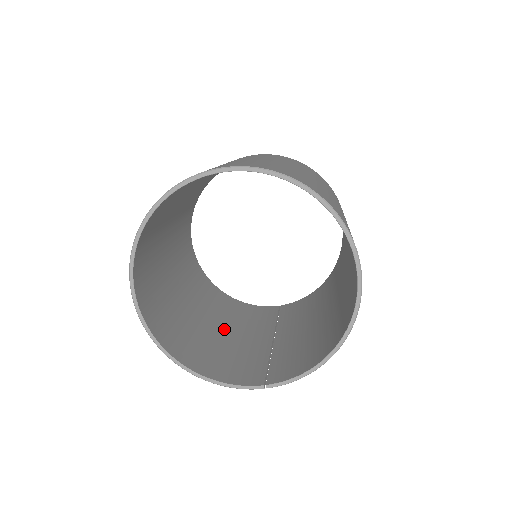
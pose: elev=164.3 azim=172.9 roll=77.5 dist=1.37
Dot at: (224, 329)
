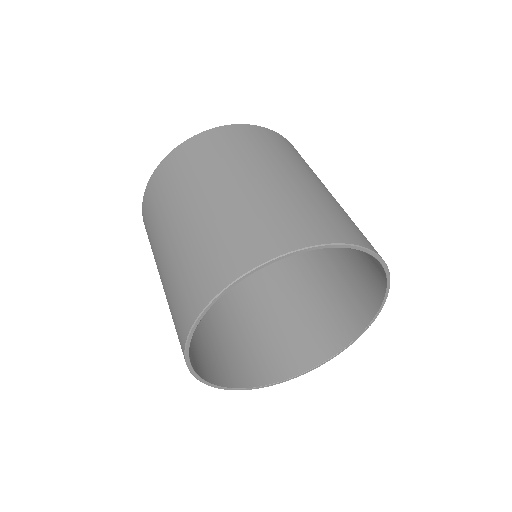
Dot at: (290, 292)
